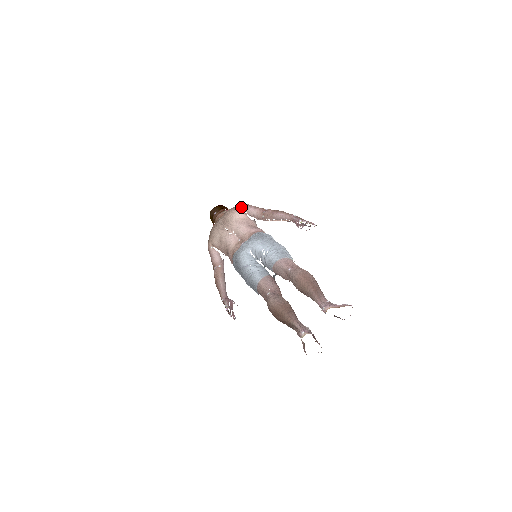
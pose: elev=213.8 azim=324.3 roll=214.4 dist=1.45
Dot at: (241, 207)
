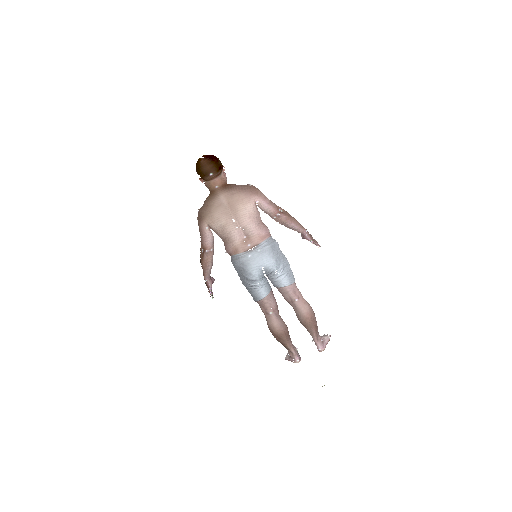
Dot at: (255, 198)
